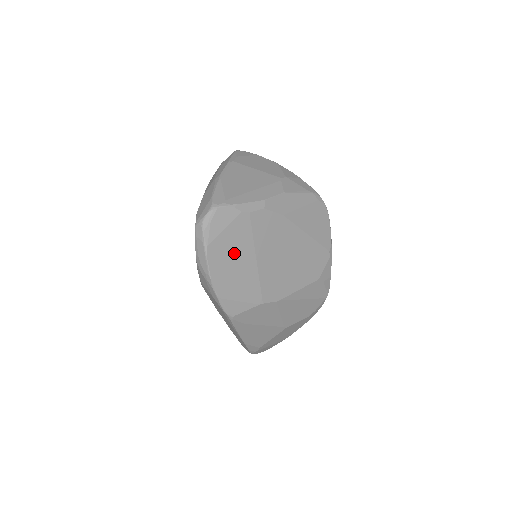
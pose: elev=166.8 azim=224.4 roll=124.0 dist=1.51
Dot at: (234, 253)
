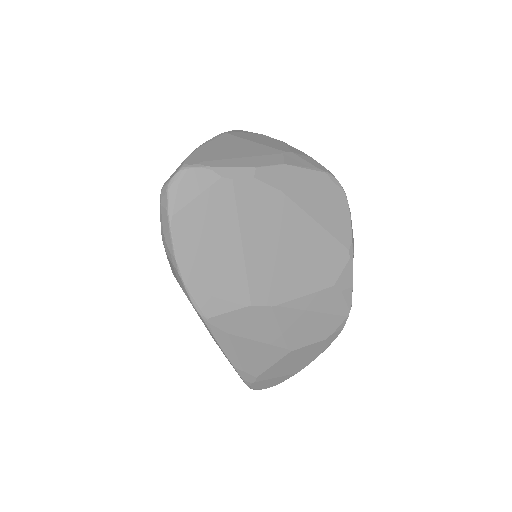
Dot at: (210, 230)
